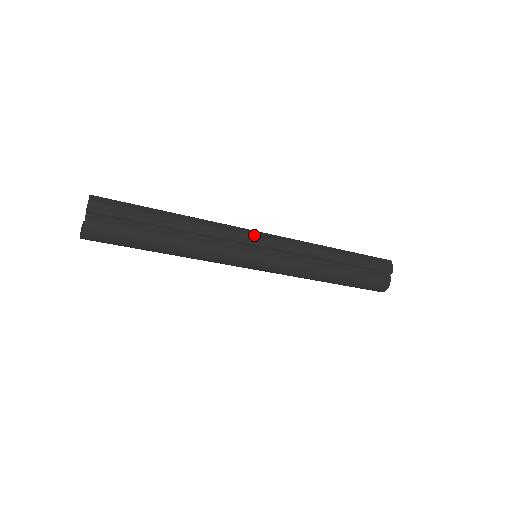
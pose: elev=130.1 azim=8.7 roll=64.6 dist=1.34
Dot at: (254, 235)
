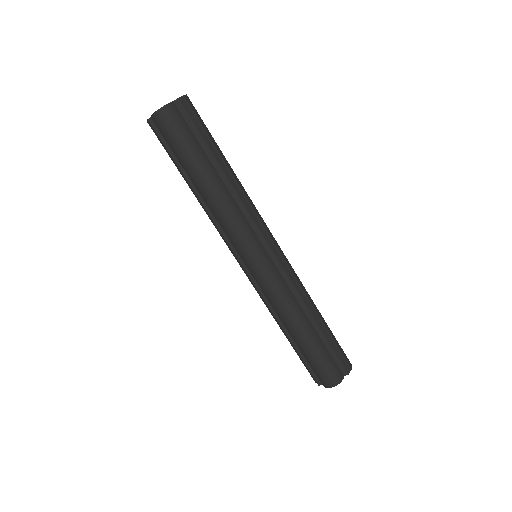
Dot at: (270, 234)
